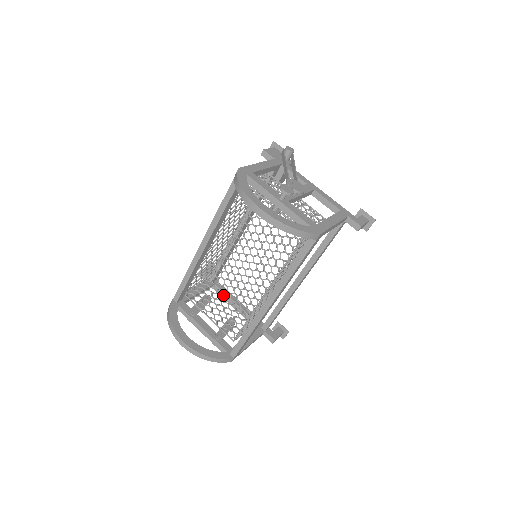
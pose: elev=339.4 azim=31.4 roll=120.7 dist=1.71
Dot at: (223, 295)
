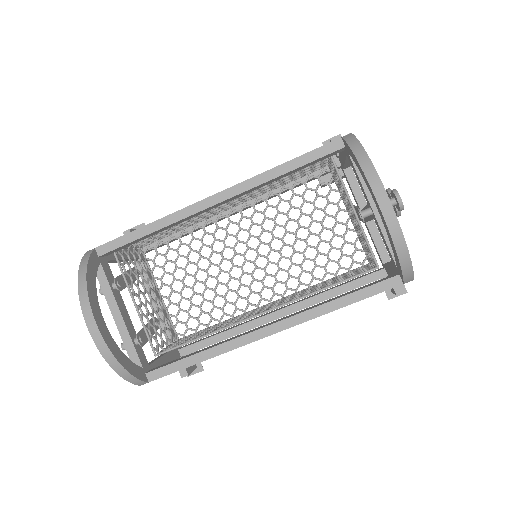
Dot at: (153, 280)
